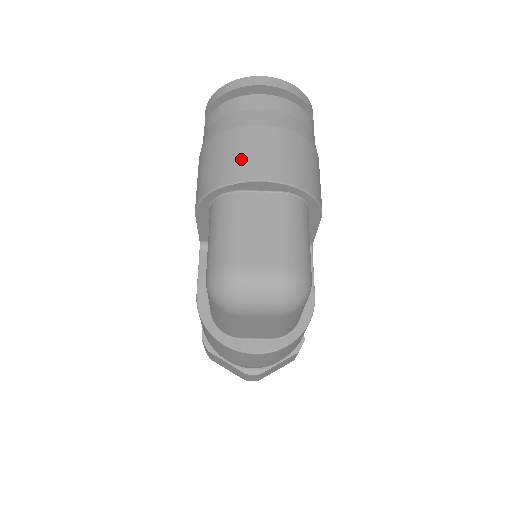
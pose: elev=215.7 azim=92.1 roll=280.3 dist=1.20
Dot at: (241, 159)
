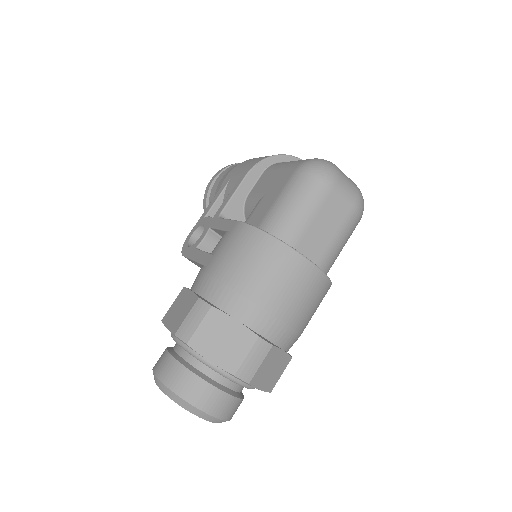
Dot at: occluded
